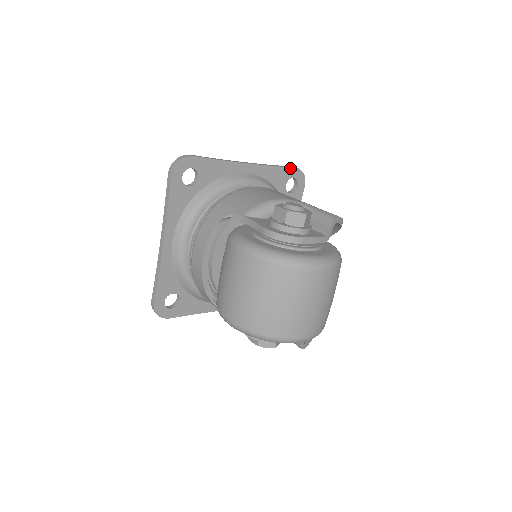
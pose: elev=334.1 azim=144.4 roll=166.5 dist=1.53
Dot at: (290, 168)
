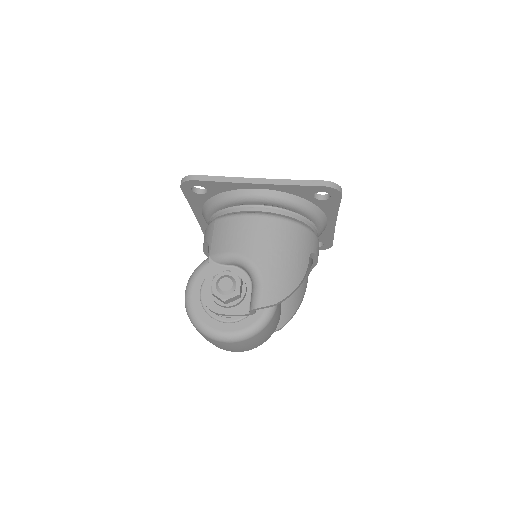
Dot at: (315, 186)
